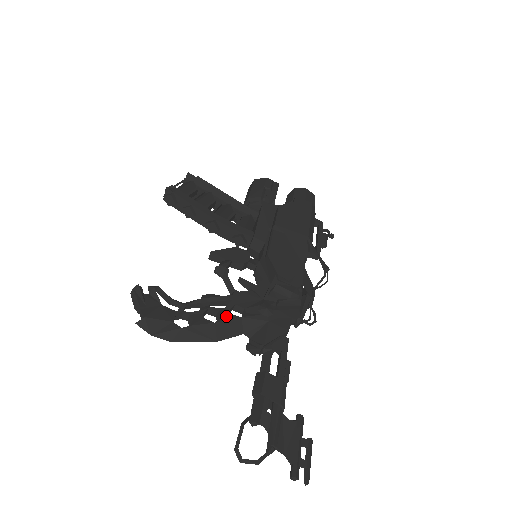
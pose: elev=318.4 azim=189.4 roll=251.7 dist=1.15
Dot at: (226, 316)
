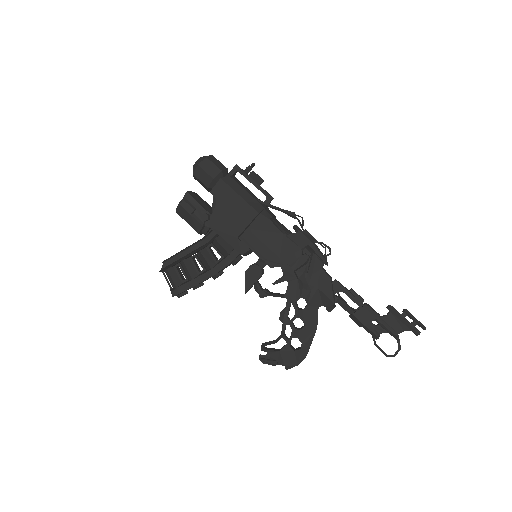
Dot at: (303, 315)
